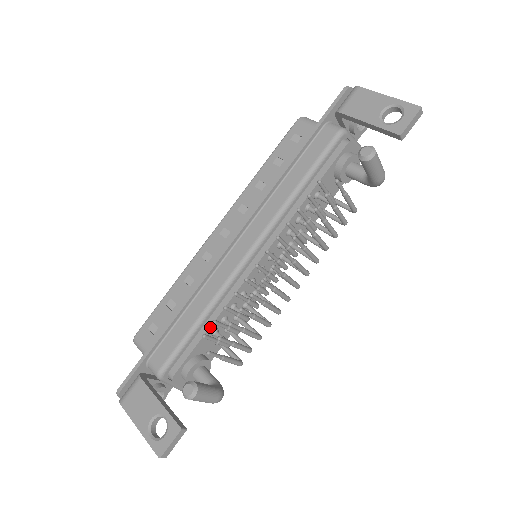
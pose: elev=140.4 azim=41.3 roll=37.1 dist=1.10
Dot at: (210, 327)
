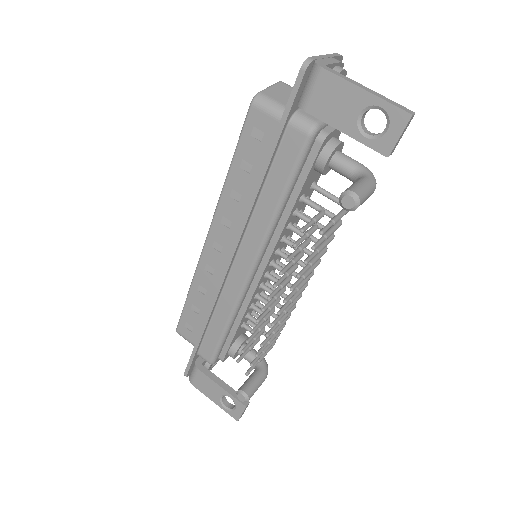
Dot at: (238, 328)
